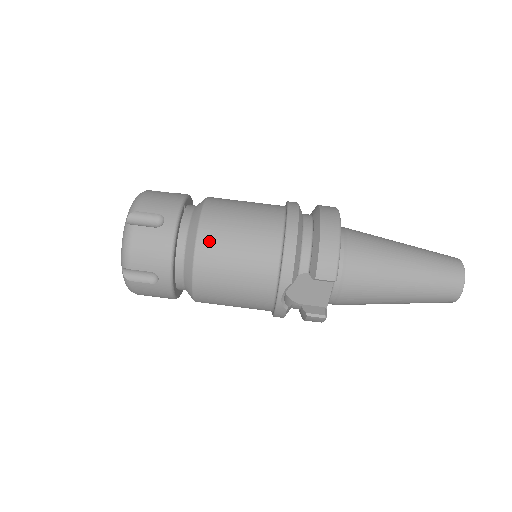
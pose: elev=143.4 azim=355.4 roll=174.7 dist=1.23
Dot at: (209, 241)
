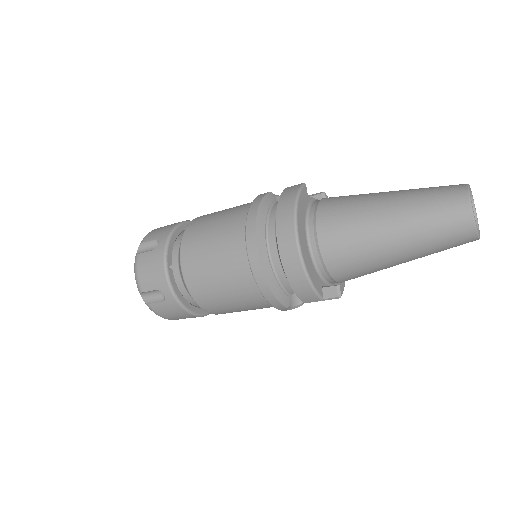
Dot at: (204, 300)
